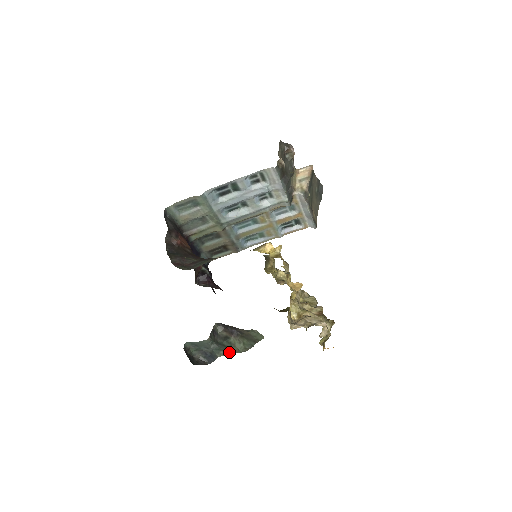
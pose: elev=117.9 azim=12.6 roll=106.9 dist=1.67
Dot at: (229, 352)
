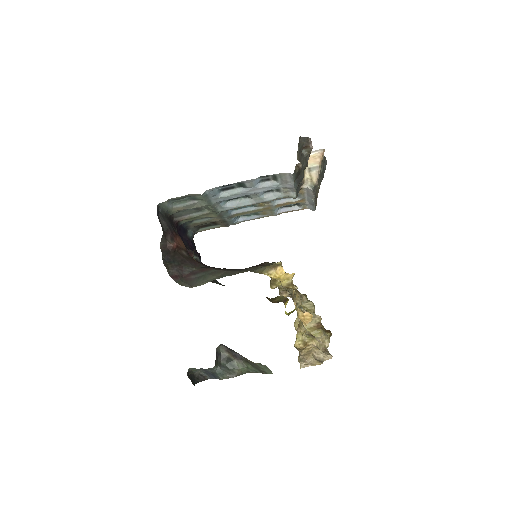
Dot at: (233, 376)
